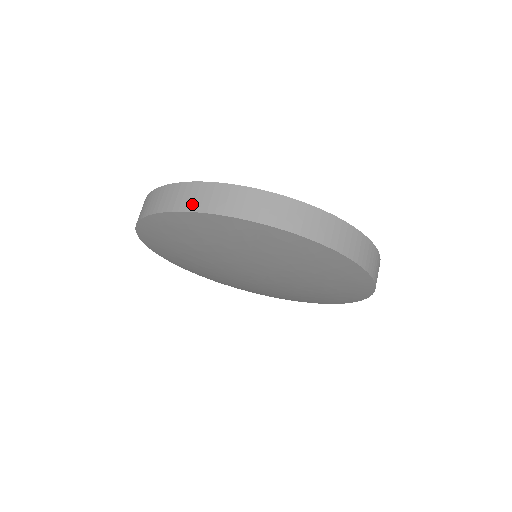
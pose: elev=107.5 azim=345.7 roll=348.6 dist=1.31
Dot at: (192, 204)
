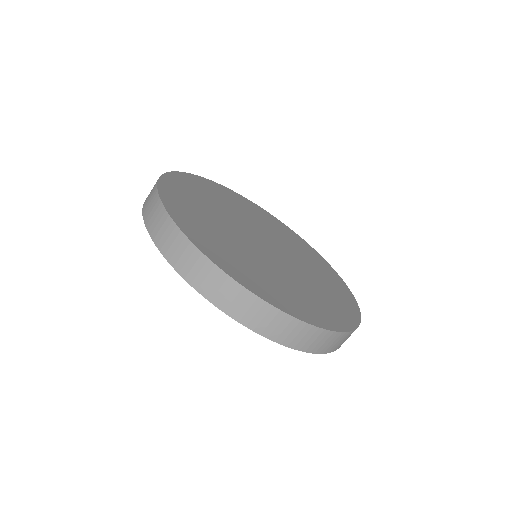
Dot at: (308, 346)
